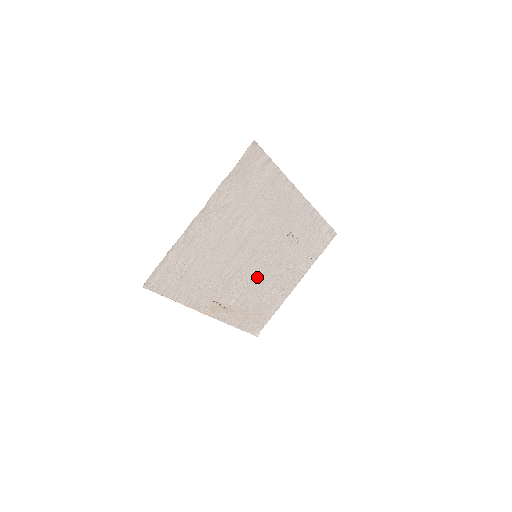
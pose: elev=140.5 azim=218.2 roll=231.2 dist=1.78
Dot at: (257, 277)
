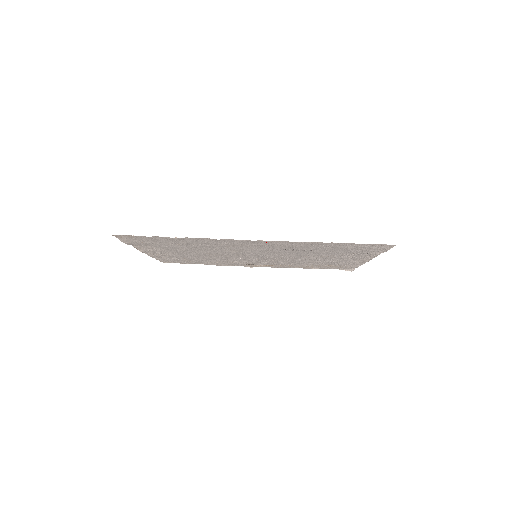
Dot at: (284, 259)
